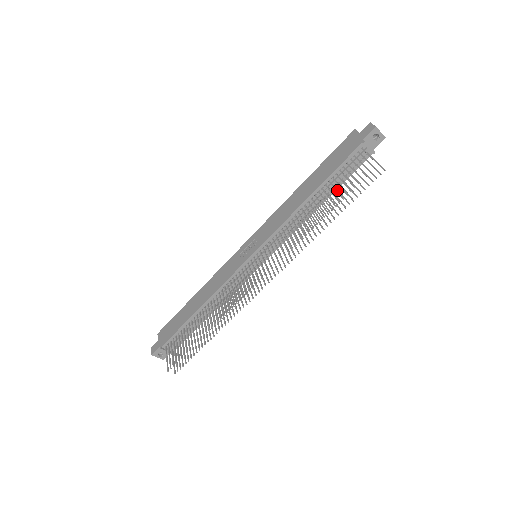
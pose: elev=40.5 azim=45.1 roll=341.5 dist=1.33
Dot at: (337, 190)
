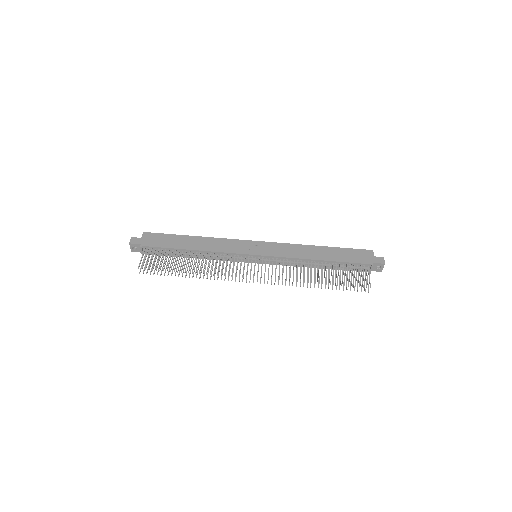
Dot at: occluded
